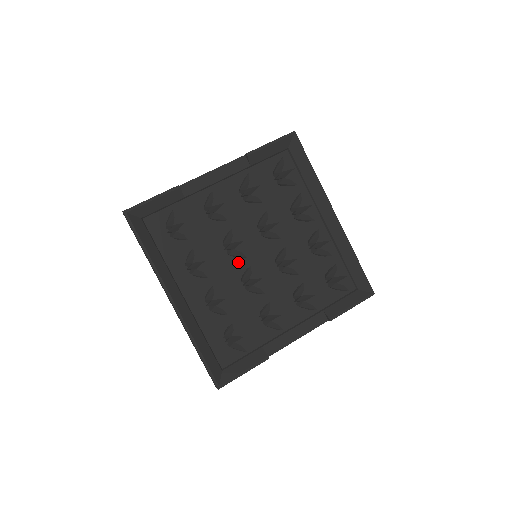
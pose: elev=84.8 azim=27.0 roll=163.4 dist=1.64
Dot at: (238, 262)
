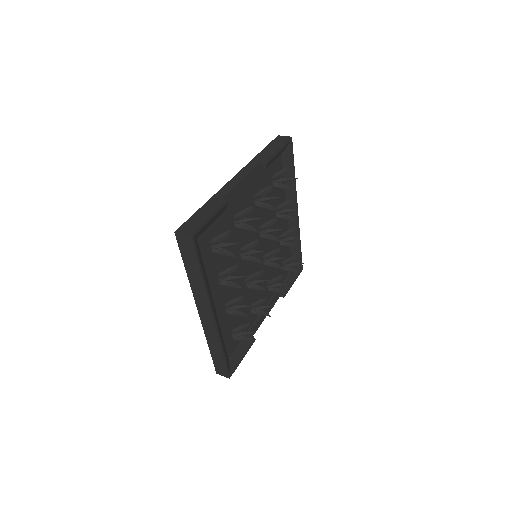
Dot at: (246, 264)
